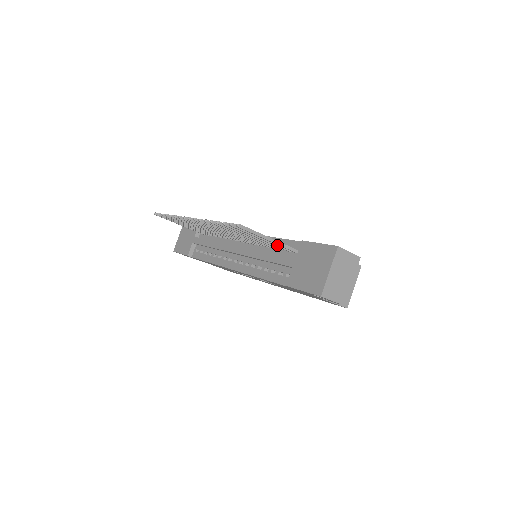
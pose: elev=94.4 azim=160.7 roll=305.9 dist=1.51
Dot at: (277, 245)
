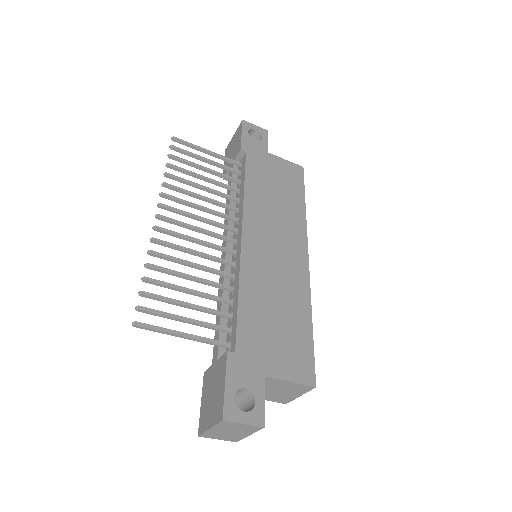
Dot at: (210, 328)
